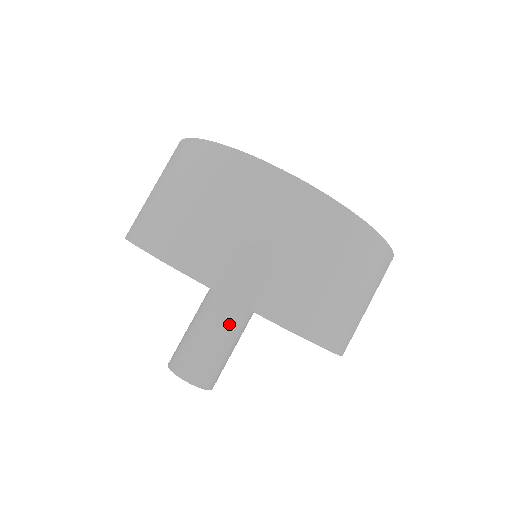
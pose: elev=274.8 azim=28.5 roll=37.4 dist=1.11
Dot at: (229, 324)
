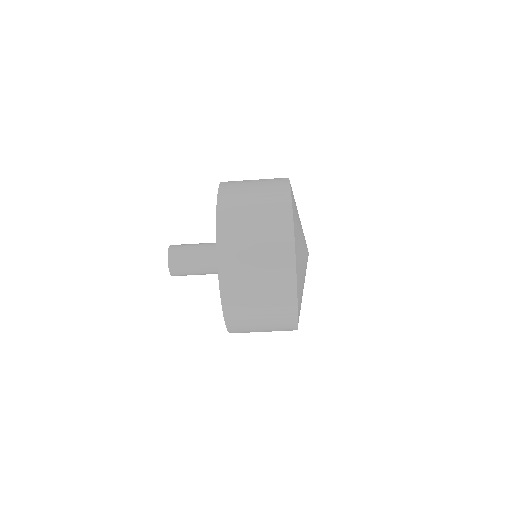
Dot at: occluded
